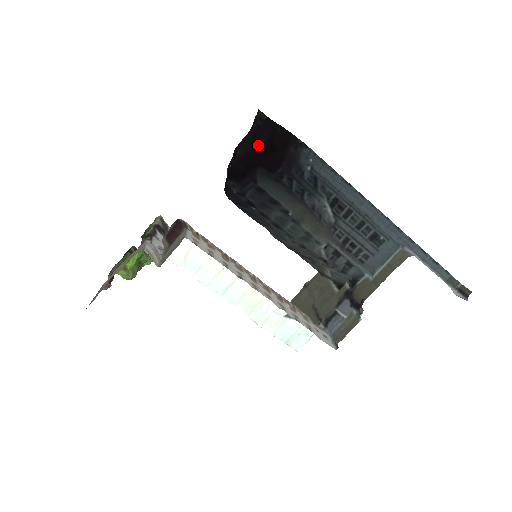
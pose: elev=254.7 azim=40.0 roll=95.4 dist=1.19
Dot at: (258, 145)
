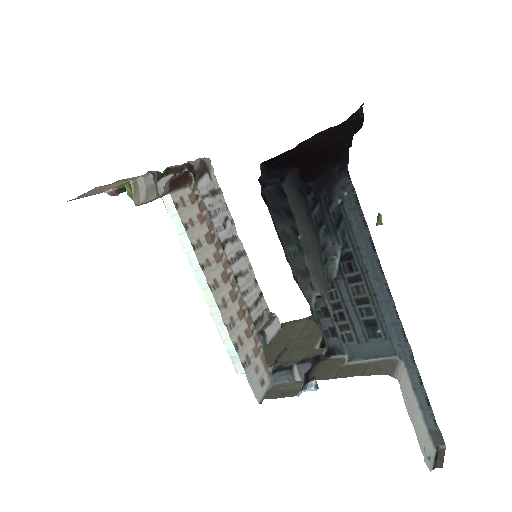
Dot at: (327, 143)
